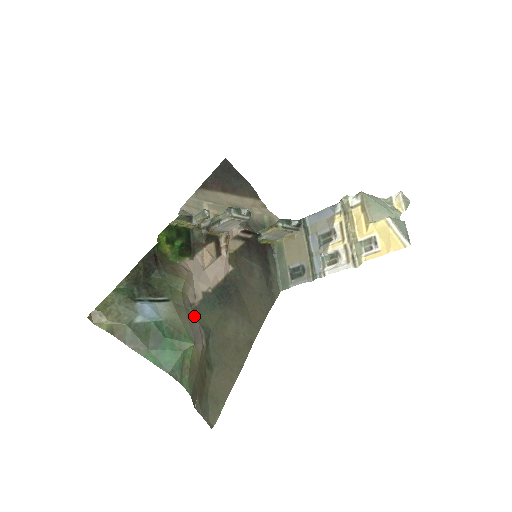
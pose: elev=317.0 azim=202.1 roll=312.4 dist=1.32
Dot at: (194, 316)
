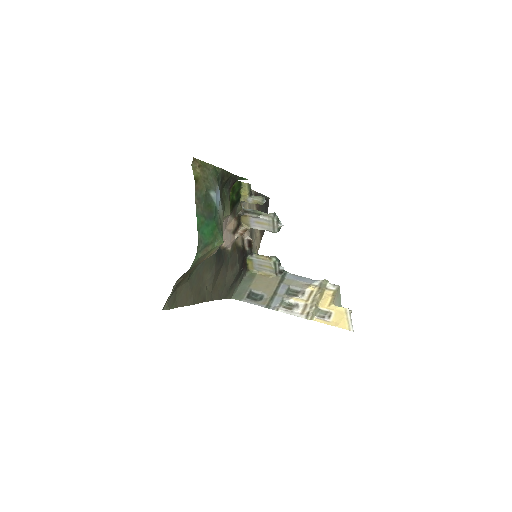
Dot at: occluded
